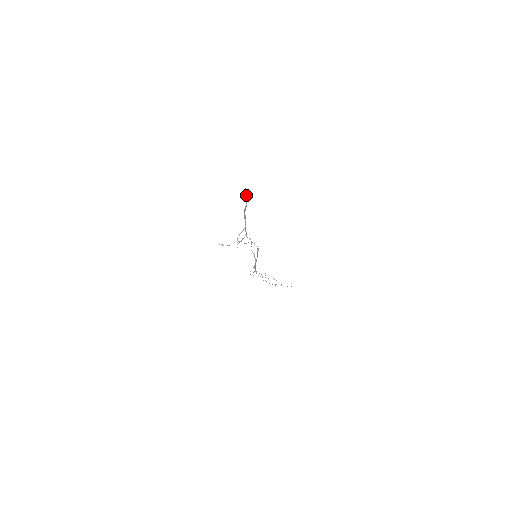
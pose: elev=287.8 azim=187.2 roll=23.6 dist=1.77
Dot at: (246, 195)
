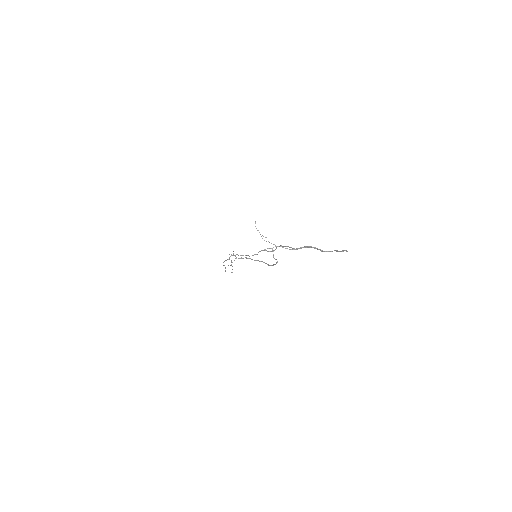
Dot at: (338, 251)
